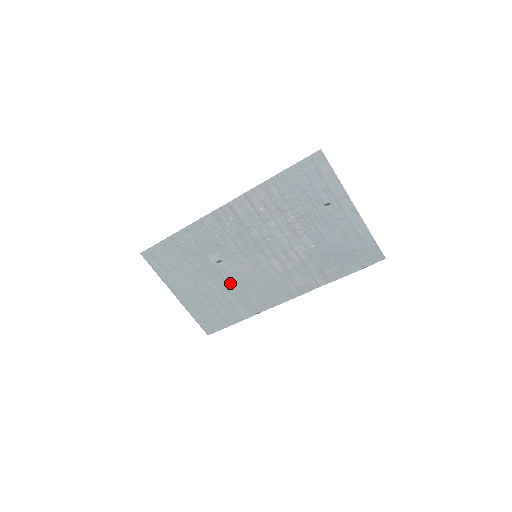
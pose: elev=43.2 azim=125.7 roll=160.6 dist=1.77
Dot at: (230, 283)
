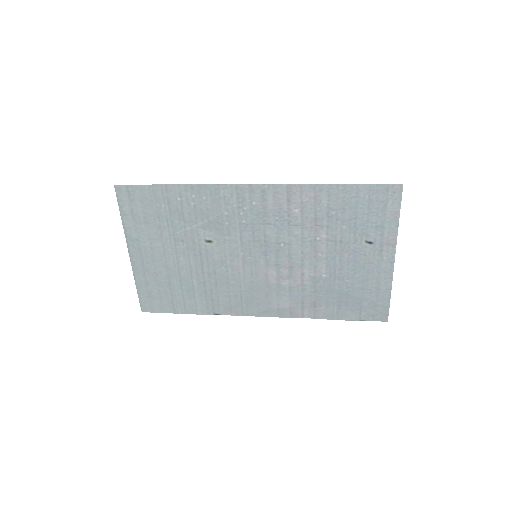
Dot at: (206, 270)
